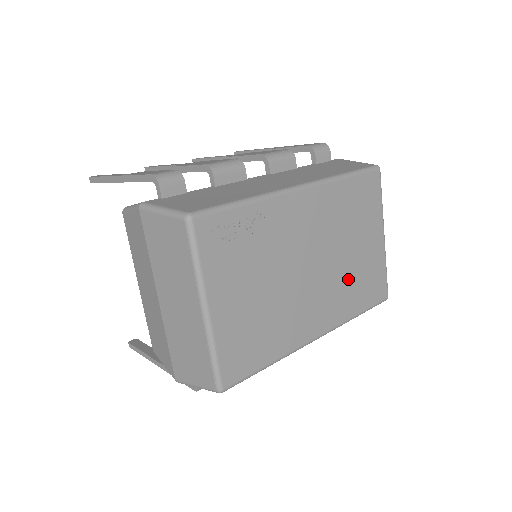
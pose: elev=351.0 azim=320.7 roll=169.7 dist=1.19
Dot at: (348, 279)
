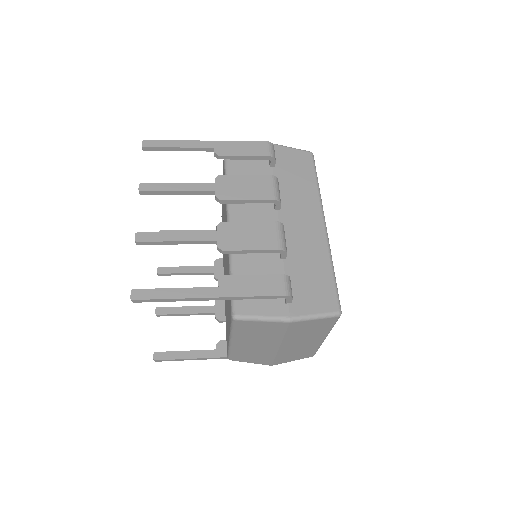
Dot at: occluded
